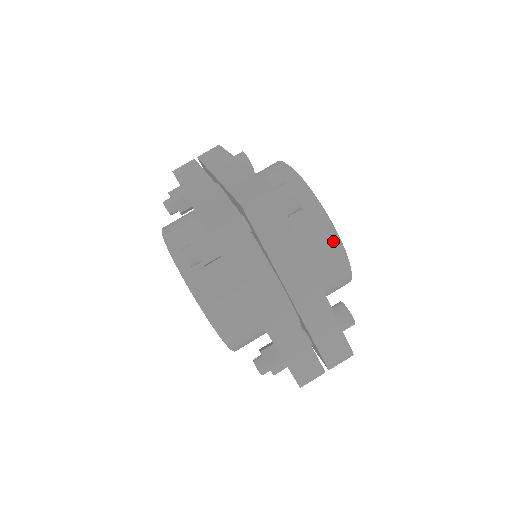
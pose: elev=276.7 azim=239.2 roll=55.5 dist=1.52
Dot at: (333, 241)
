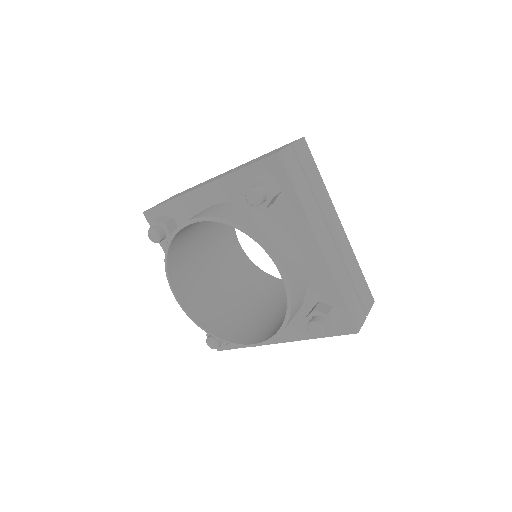
Dot at: occluded
